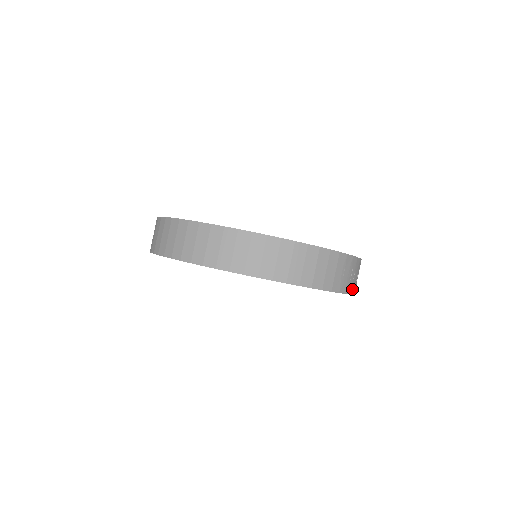
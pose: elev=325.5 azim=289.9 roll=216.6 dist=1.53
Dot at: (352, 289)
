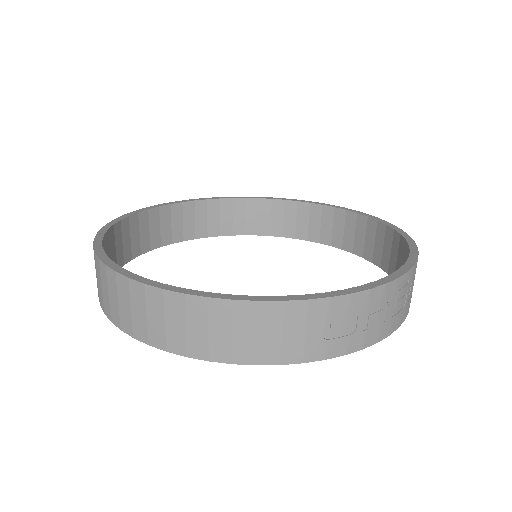
Dot at: (370, 337)
